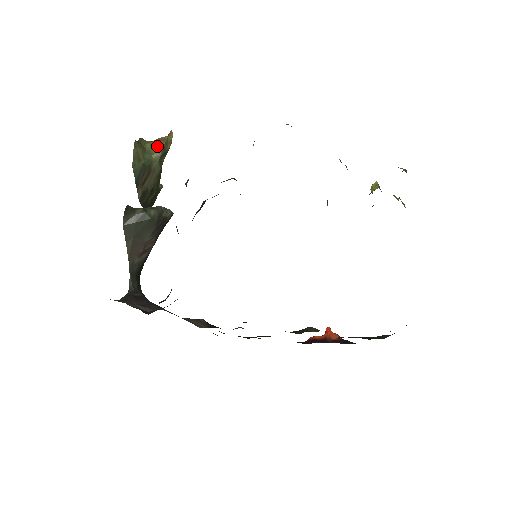
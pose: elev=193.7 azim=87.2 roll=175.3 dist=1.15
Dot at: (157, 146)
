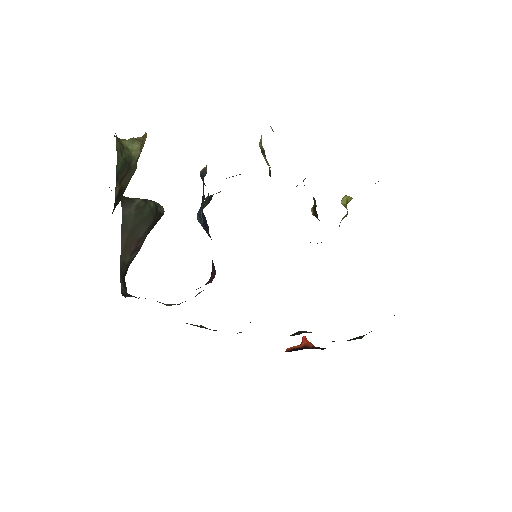
Dot at: (136, 144)
